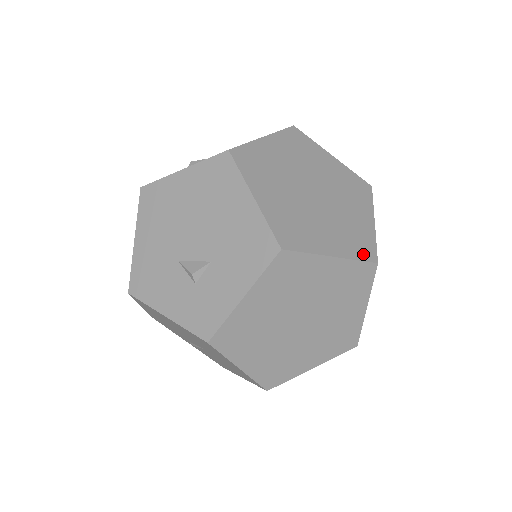
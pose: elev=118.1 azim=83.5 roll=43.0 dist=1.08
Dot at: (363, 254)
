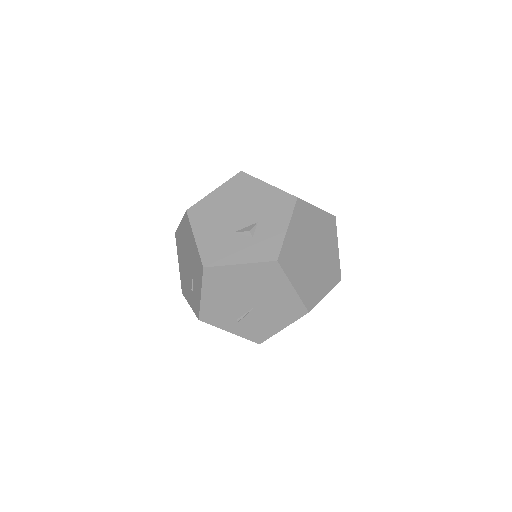
Dot at: occluded
